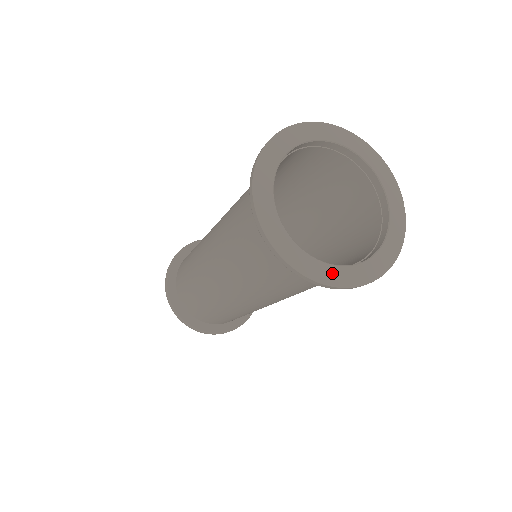
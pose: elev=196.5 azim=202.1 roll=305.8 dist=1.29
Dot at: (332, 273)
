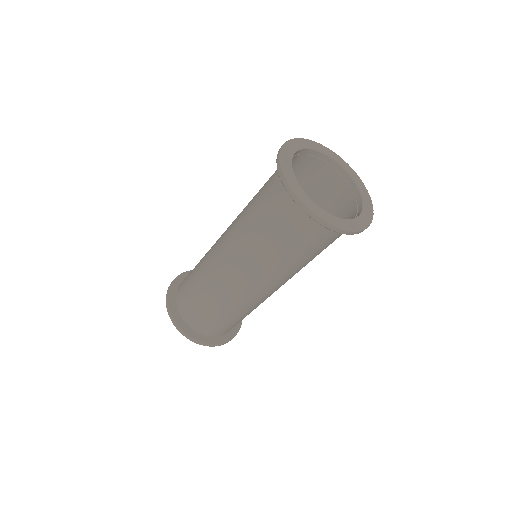
Dot at: (322, 213)
